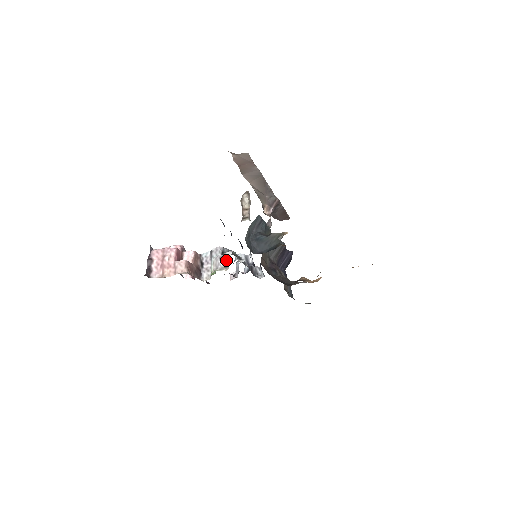
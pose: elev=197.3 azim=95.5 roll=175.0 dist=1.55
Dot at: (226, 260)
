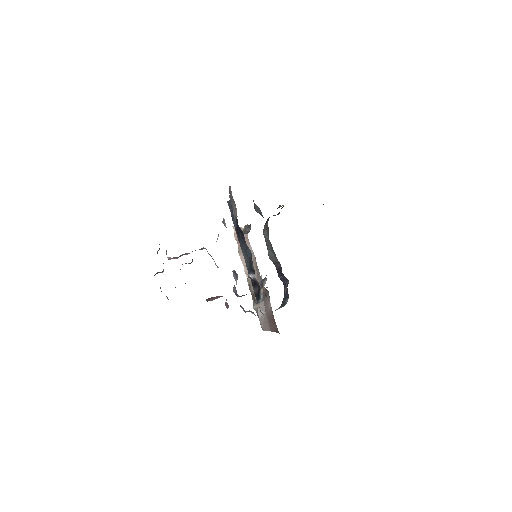
Dot at: occluded
